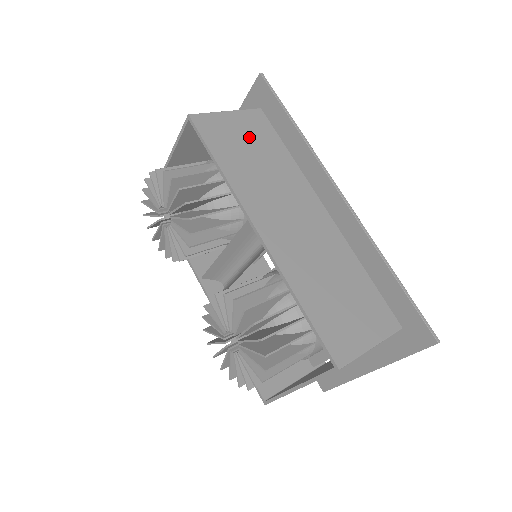
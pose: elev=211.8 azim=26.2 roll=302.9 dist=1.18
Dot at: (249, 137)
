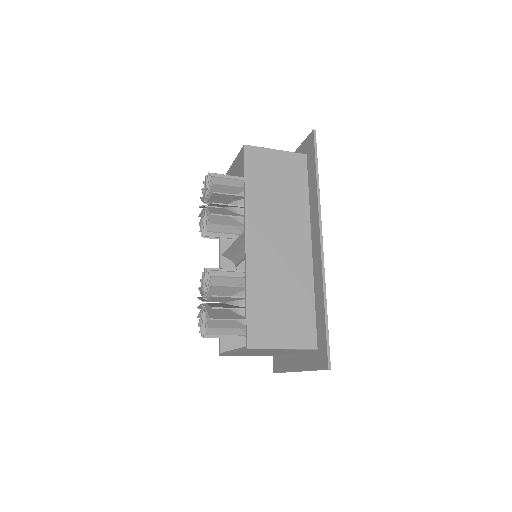
Dot at: (282, 173)
